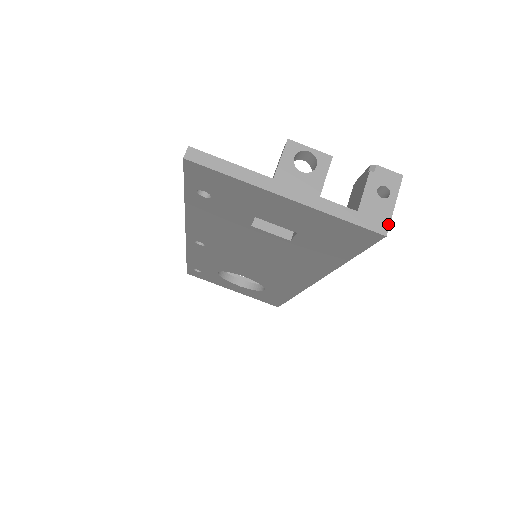
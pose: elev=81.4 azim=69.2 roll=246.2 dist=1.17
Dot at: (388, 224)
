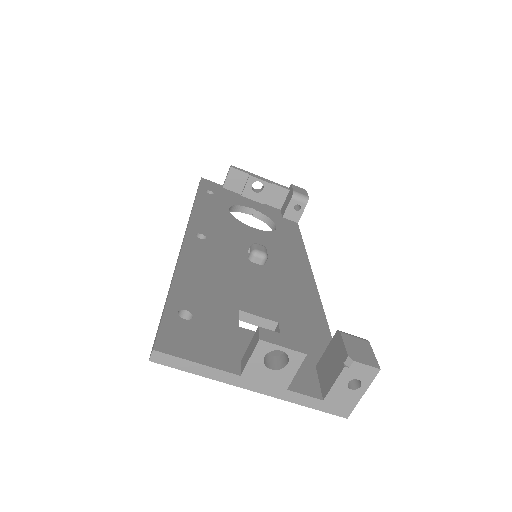
Dot at: (351, 410)
